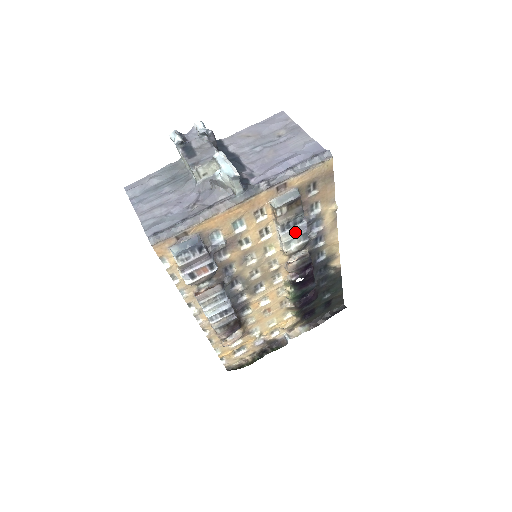
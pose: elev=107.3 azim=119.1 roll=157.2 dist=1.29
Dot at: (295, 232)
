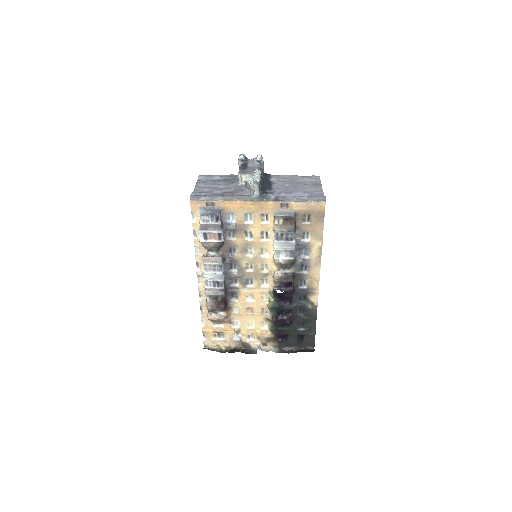
Dot at: (285, 246)
